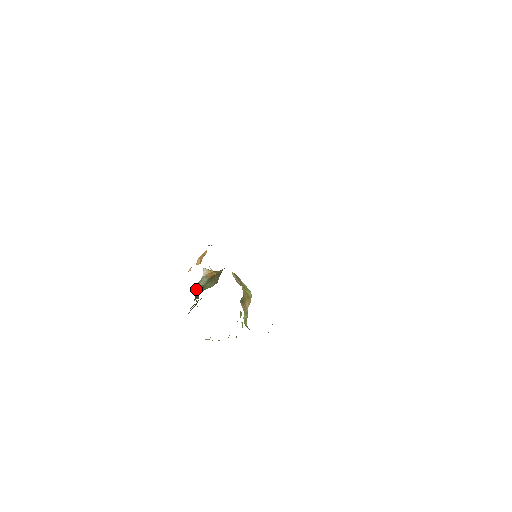
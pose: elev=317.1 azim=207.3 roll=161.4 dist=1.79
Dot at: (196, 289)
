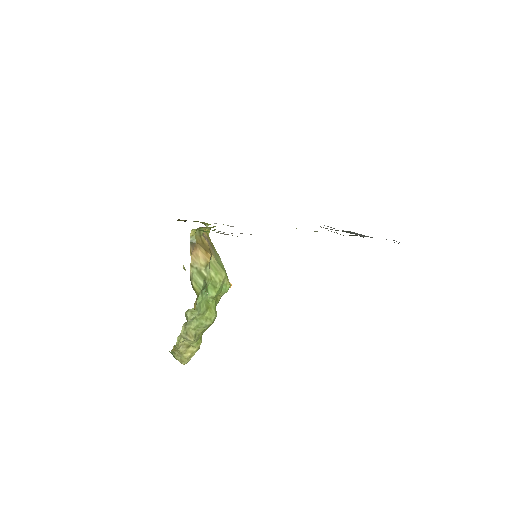
Dot at: occluded
